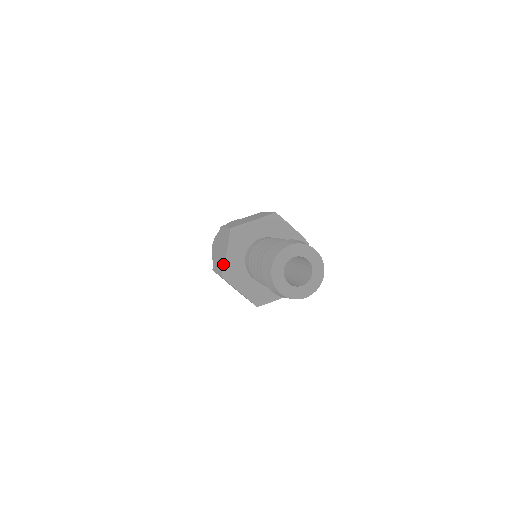
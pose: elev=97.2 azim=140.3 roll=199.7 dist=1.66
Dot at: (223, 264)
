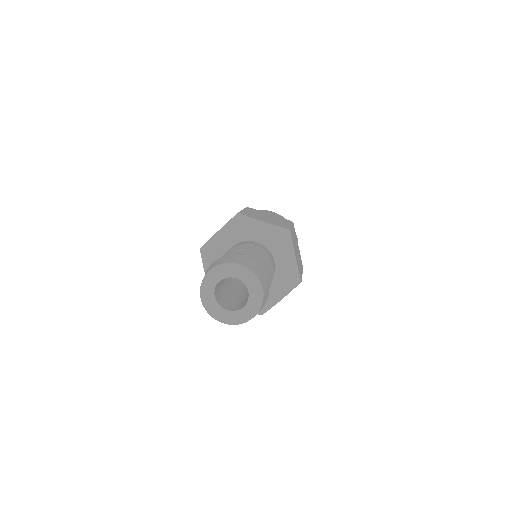
Dot at: (209, 239)
